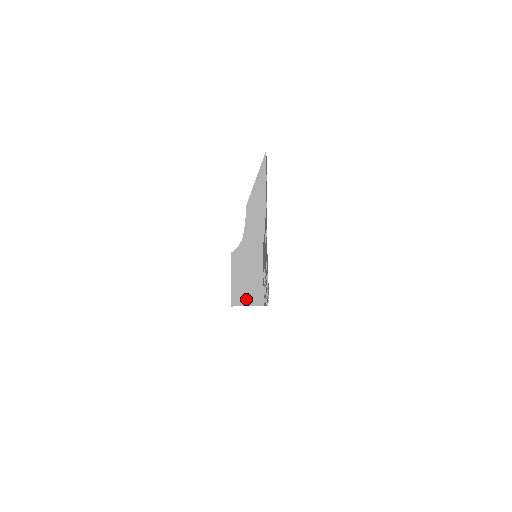
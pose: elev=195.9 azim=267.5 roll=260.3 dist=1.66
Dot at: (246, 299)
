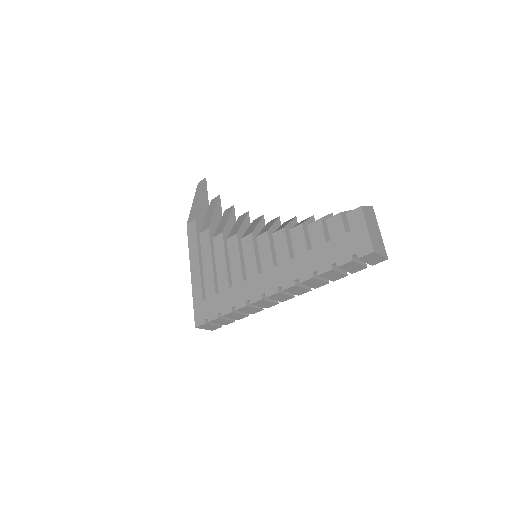
Dot at: (379, 249)
